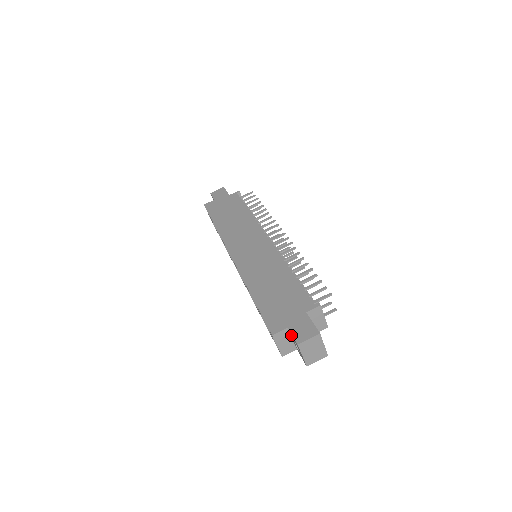
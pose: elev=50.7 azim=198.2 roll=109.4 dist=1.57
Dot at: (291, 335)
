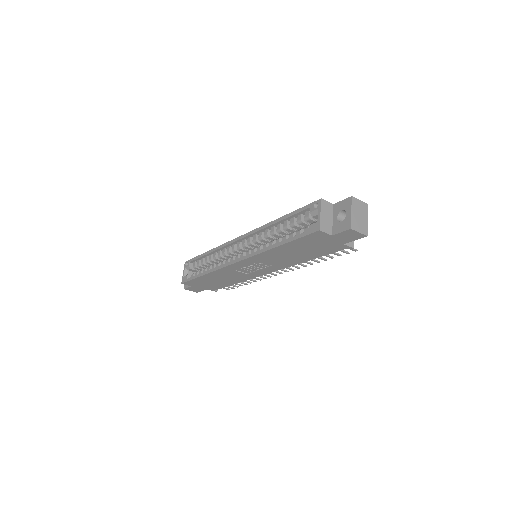
Dot at: (336, 209)
